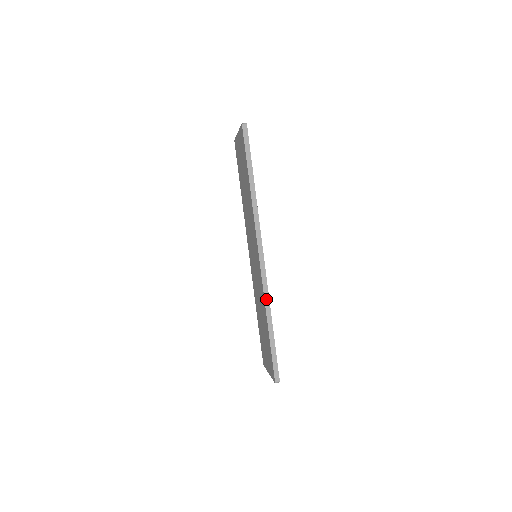
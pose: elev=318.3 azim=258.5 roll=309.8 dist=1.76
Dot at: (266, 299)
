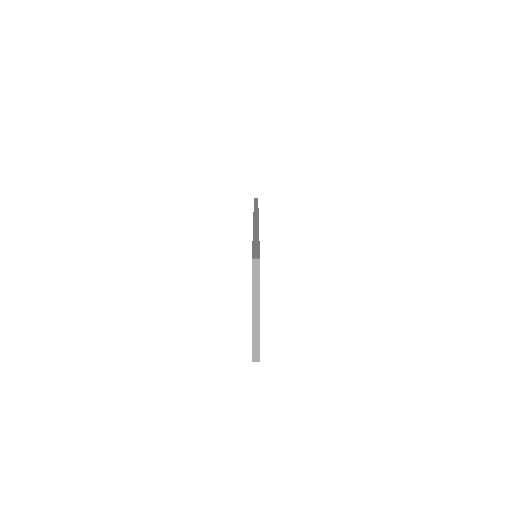
Dot at: occluded
